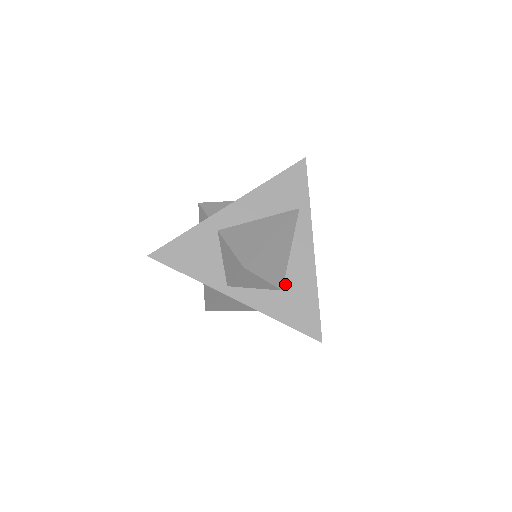
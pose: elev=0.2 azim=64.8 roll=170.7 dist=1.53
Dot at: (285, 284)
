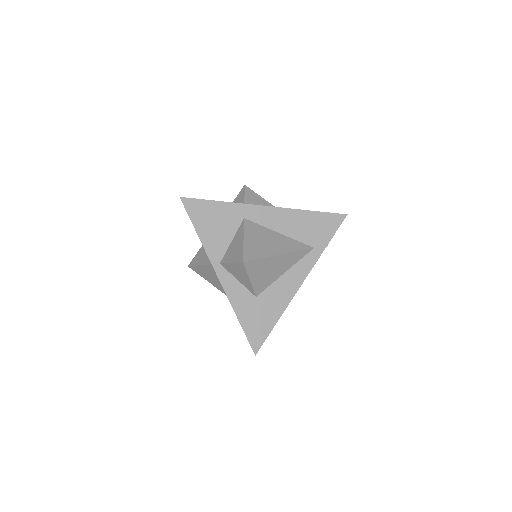
Dot at: (262, 294)
